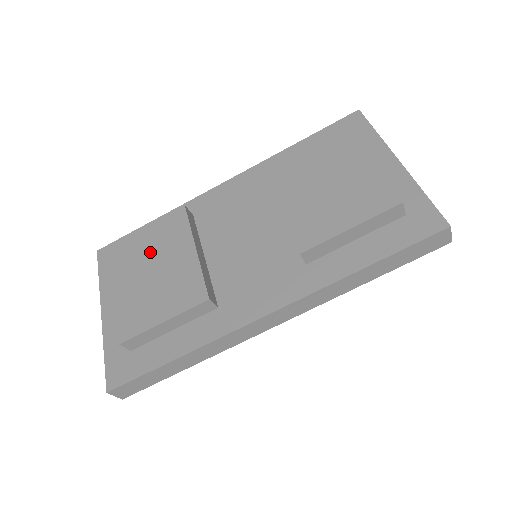
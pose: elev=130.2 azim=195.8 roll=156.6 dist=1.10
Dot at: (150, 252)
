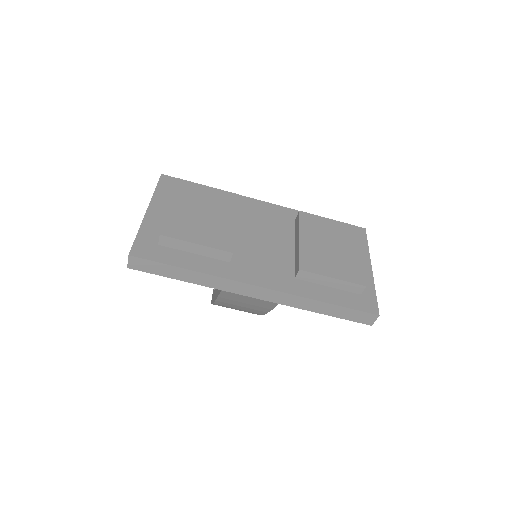
Dot at: (206, 202)
